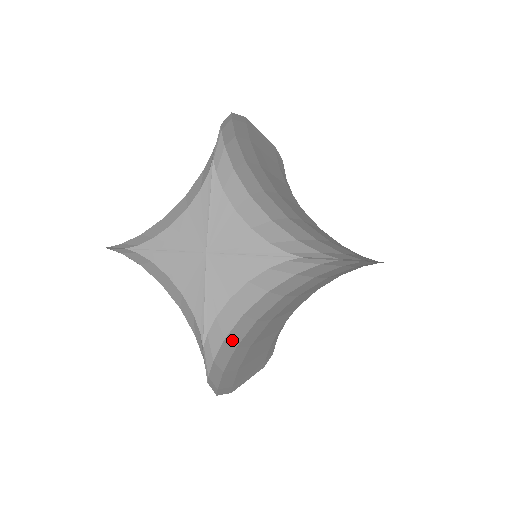
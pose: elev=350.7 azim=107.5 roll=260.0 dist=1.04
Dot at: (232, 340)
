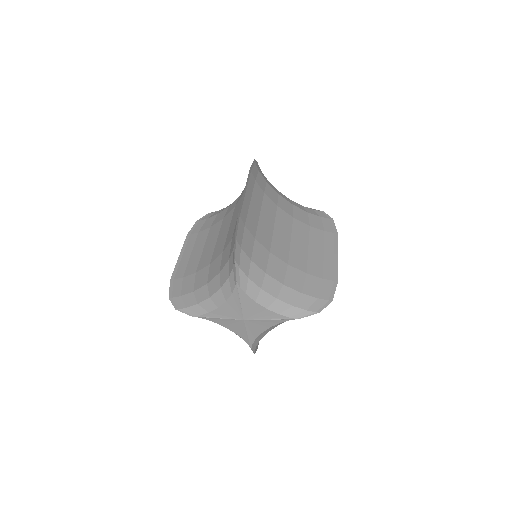
Dot at: occluded
